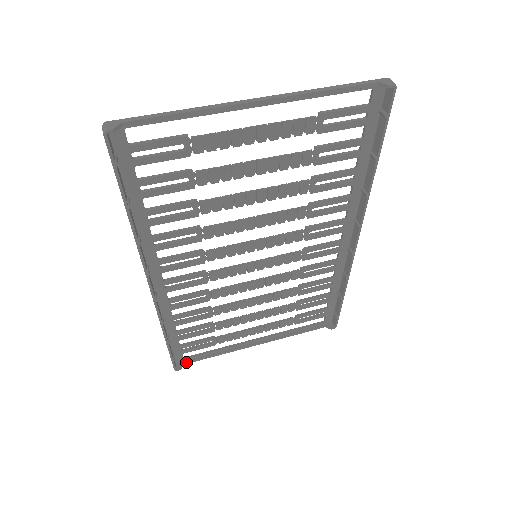
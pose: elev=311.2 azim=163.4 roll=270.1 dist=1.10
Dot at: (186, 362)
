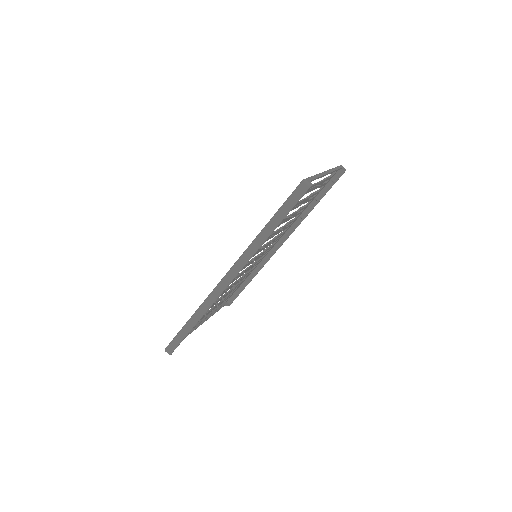
Dot at: occluded
